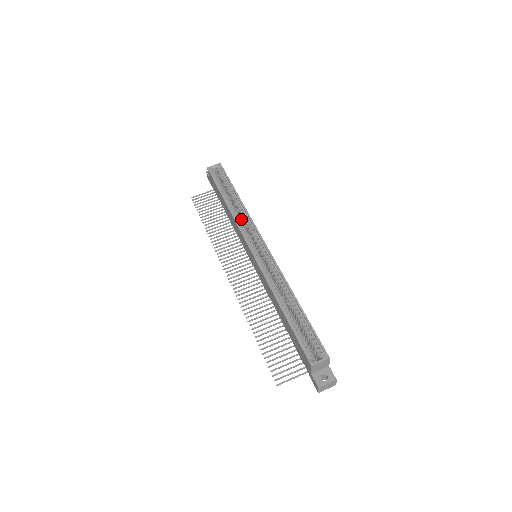
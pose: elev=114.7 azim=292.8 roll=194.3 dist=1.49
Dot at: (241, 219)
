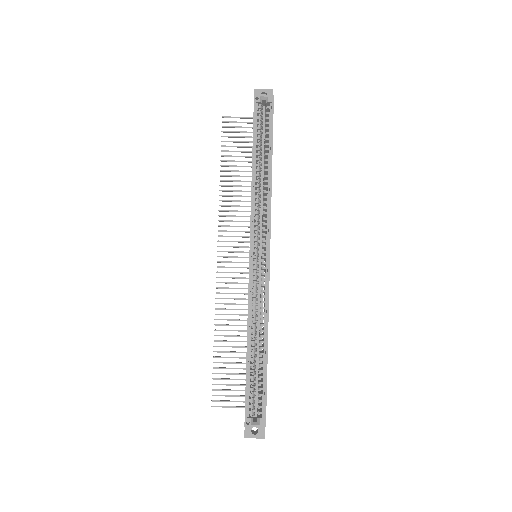
Dot at: occluded
